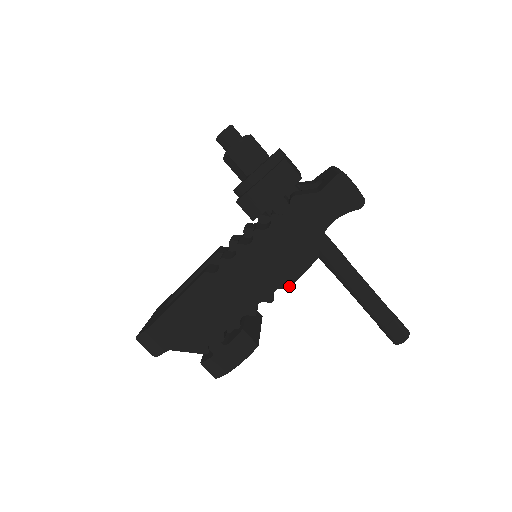
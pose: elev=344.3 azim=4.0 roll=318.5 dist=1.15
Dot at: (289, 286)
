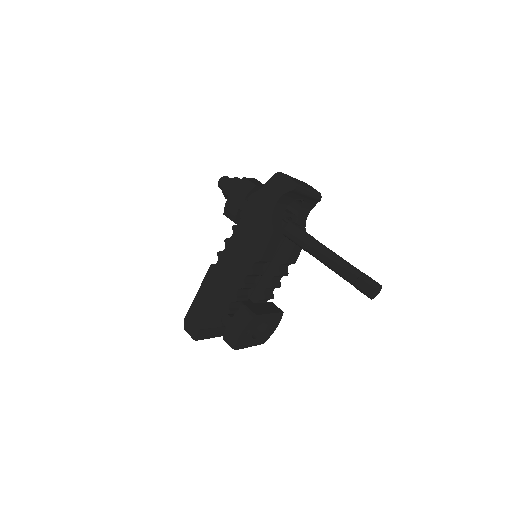
Dot at: (260, 258)
